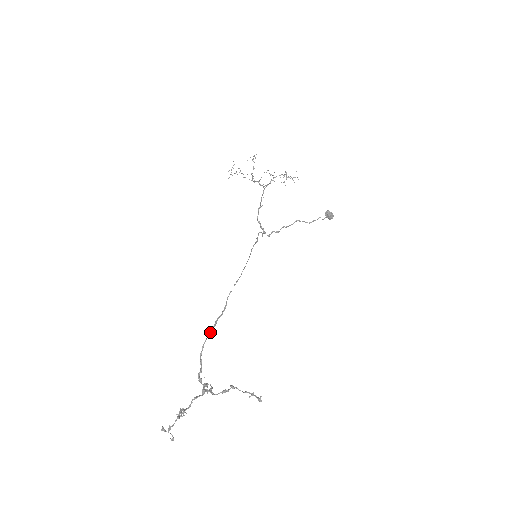
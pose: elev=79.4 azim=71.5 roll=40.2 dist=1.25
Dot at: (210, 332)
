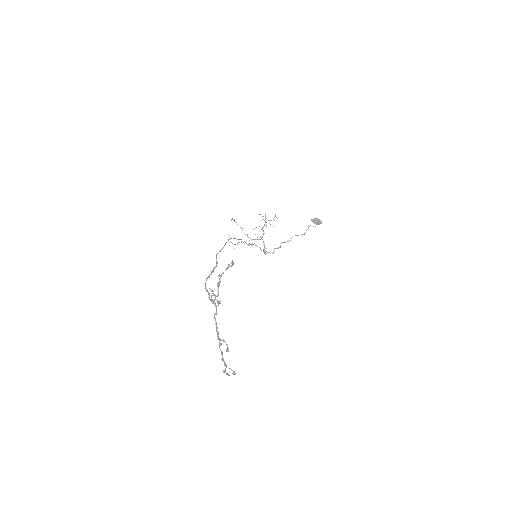
Dot at: (209, 276)
